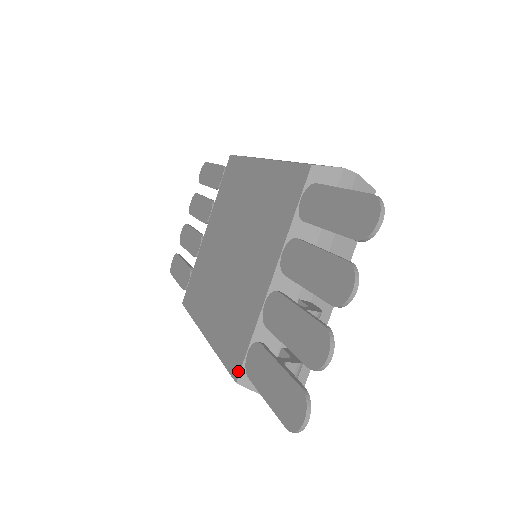
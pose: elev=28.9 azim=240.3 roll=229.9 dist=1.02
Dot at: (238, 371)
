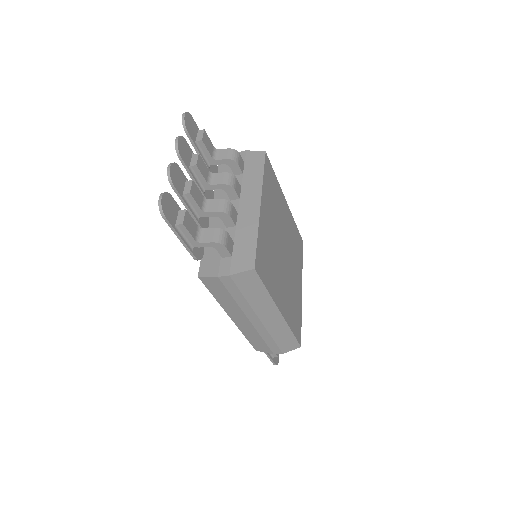
Dot at: (200, 271)
